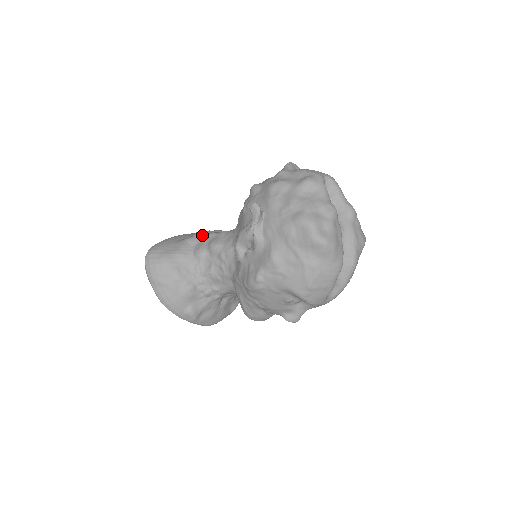
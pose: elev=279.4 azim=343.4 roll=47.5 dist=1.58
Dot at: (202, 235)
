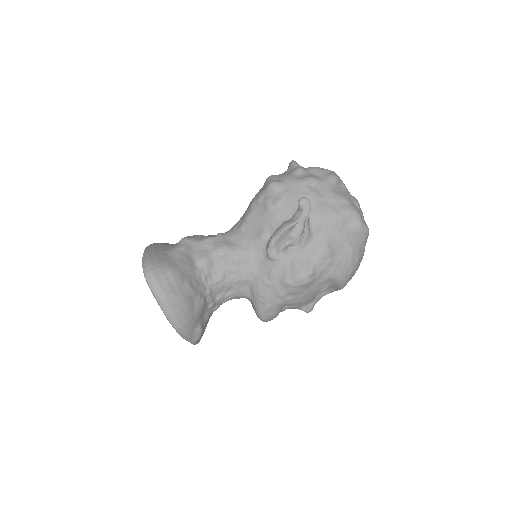
Dot at: (194, 241)
